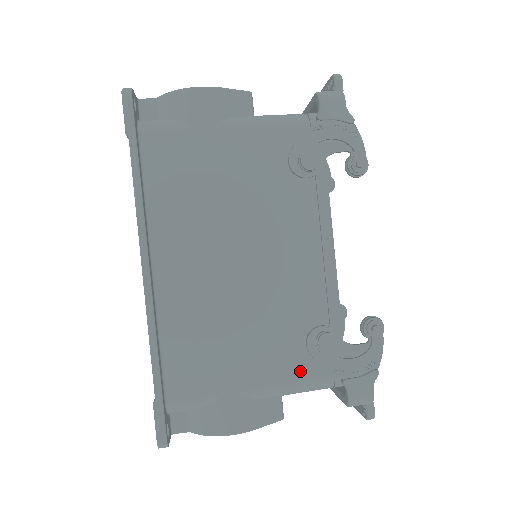
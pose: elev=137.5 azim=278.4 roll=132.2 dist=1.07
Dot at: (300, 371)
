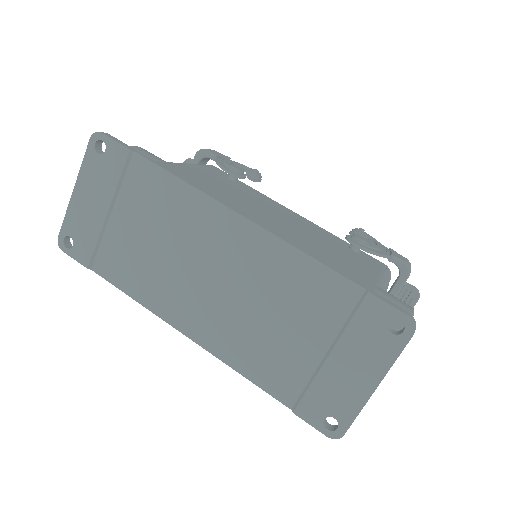
Dot at: (373, 267)
